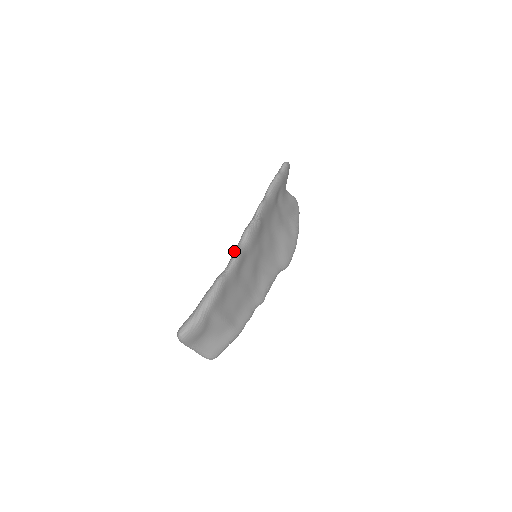
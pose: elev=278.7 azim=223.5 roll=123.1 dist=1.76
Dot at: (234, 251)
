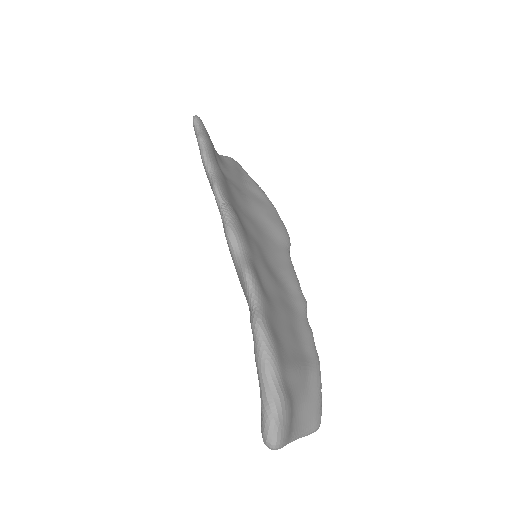
Dot at: (237, 271)
